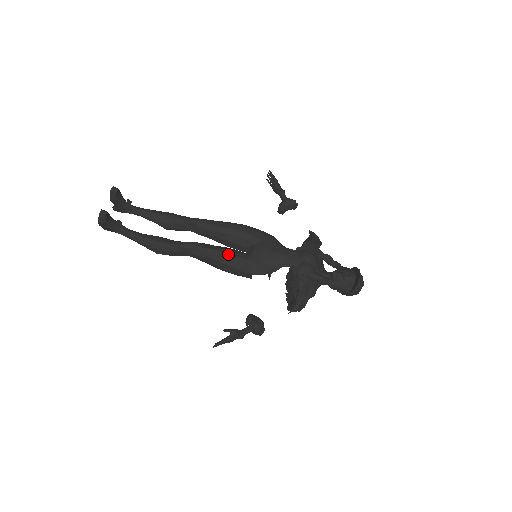
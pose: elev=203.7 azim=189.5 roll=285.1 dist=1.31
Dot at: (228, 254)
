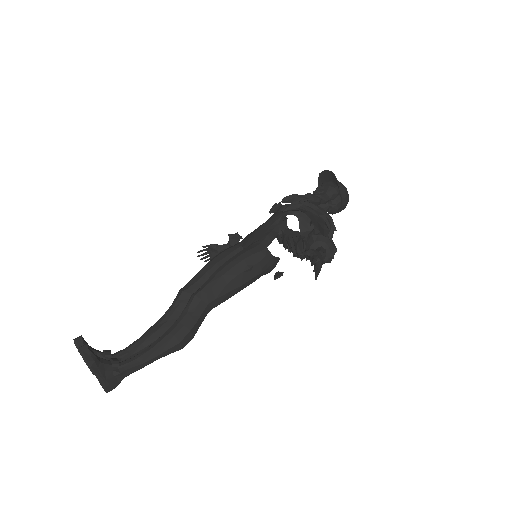
Dot at: (230, 259)
